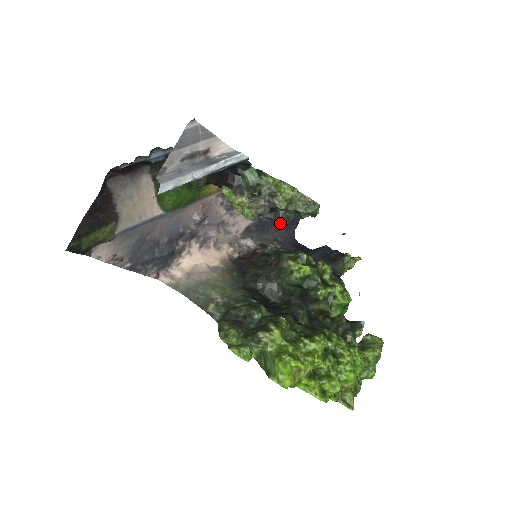
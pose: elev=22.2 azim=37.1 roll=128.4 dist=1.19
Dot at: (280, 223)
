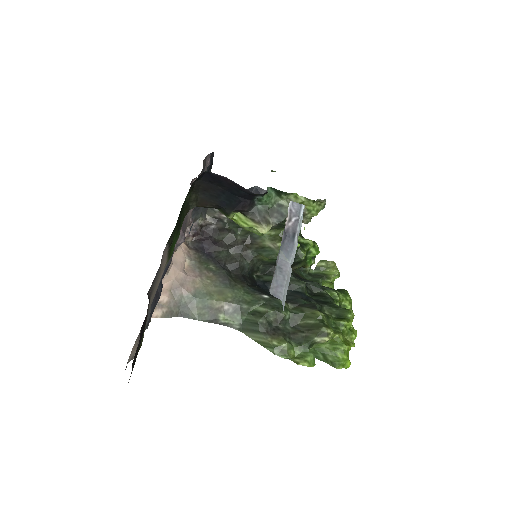
Dot at: occluded
